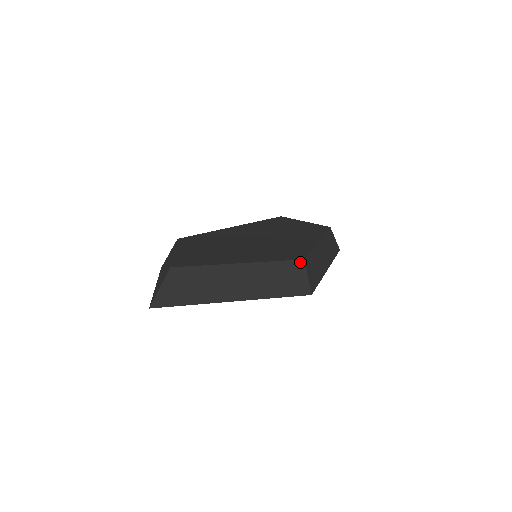
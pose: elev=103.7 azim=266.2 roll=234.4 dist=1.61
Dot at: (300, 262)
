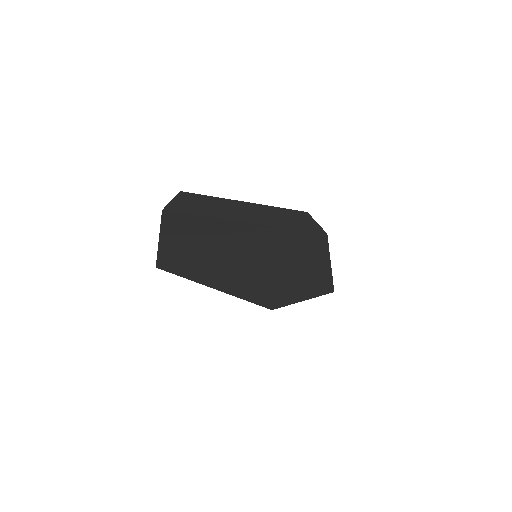
Dot at: (304, 213)
